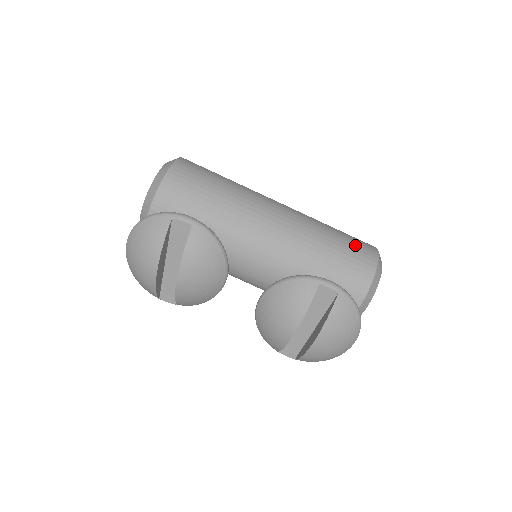
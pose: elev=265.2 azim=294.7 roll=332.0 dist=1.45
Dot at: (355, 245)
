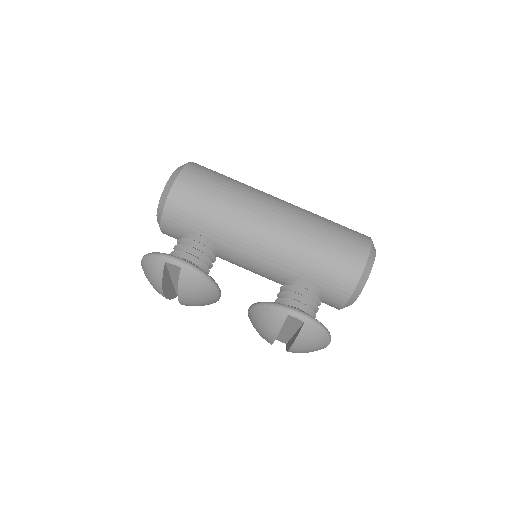
Dot at: (344, 251)
